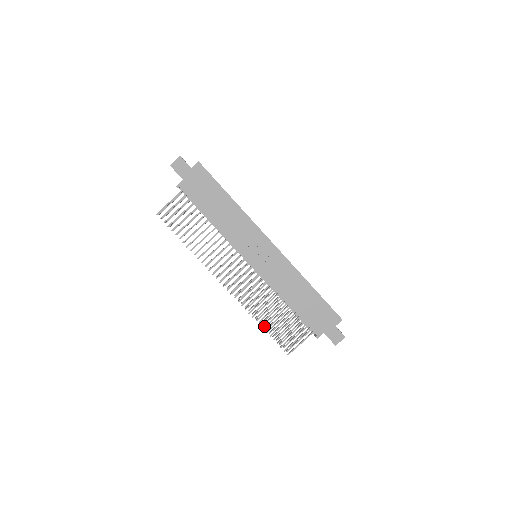
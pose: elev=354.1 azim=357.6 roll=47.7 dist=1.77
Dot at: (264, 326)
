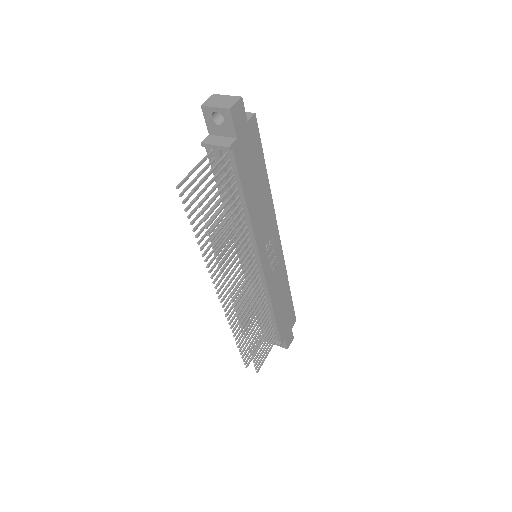
Dot at: (250, 345)
